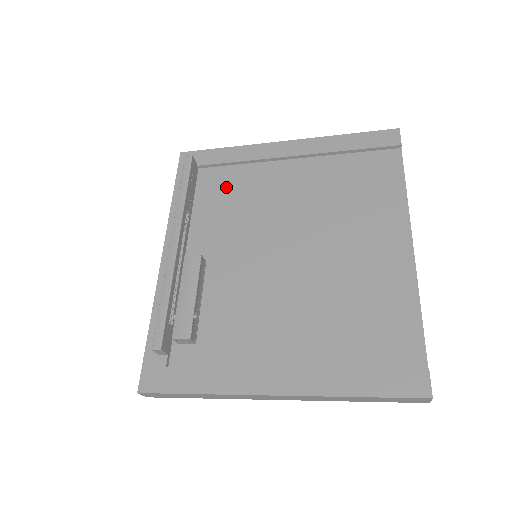
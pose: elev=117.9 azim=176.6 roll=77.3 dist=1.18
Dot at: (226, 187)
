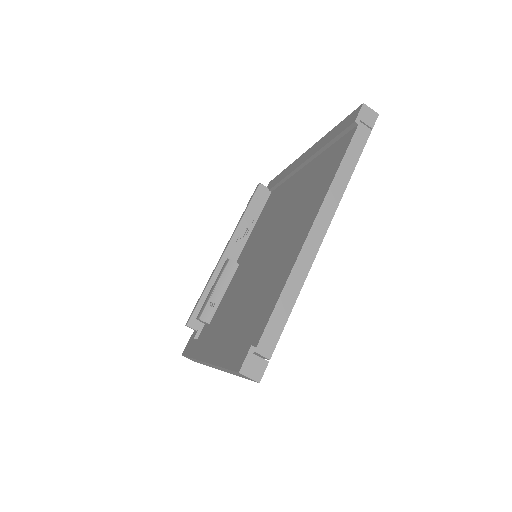
Dot at: (272, 203)
